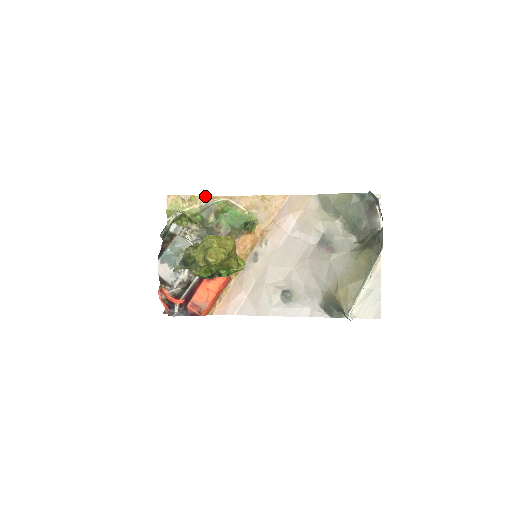
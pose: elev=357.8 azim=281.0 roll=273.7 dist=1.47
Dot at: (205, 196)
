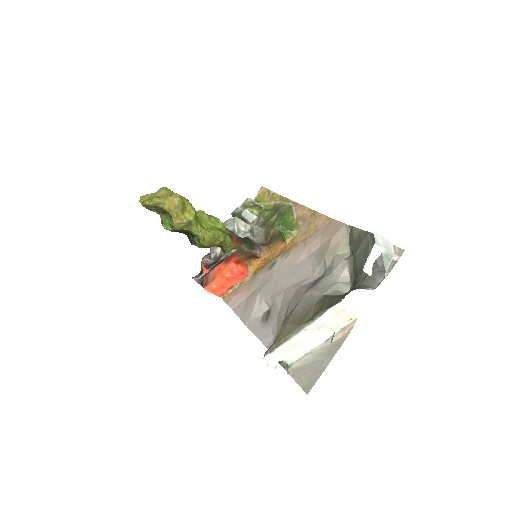
Dot at: (282, 196)
